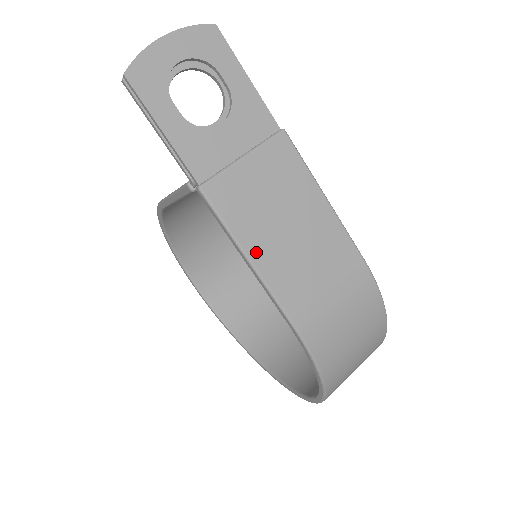
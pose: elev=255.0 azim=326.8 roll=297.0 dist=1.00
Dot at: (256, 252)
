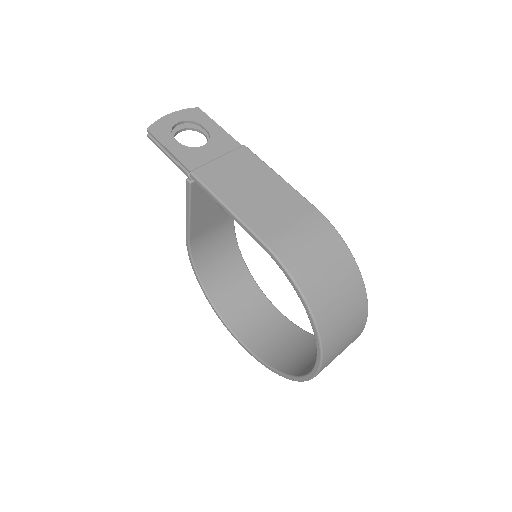
Dot at: (231, 202)
